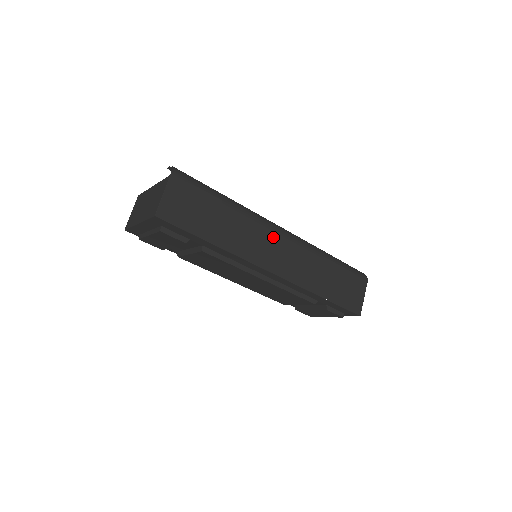
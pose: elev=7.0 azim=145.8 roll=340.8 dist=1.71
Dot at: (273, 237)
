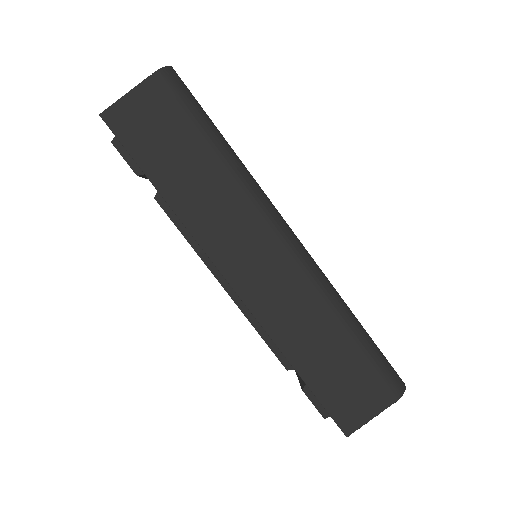
Dot at: (263, 238)
